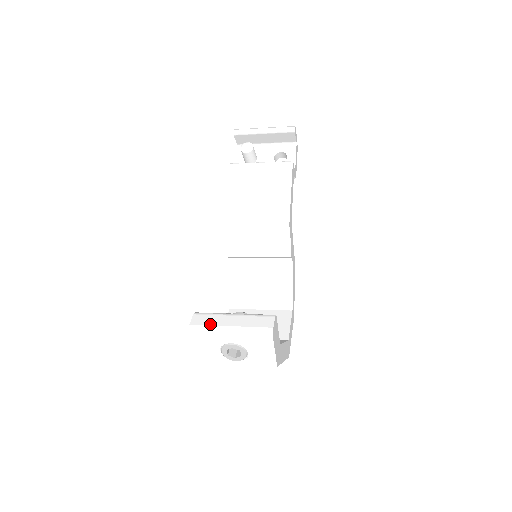
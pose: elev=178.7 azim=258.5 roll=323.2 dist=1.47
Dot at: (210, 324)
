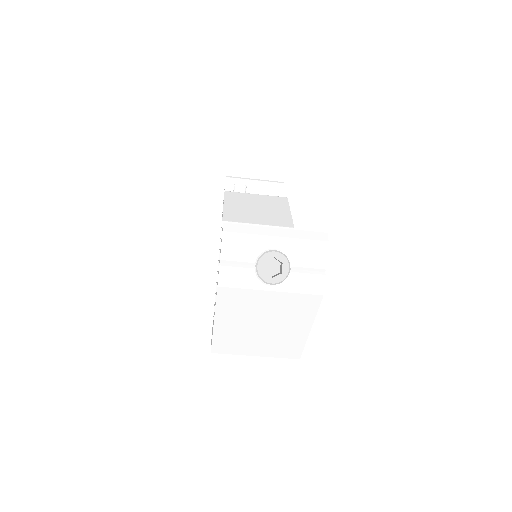
Dot at: (249, 225)
